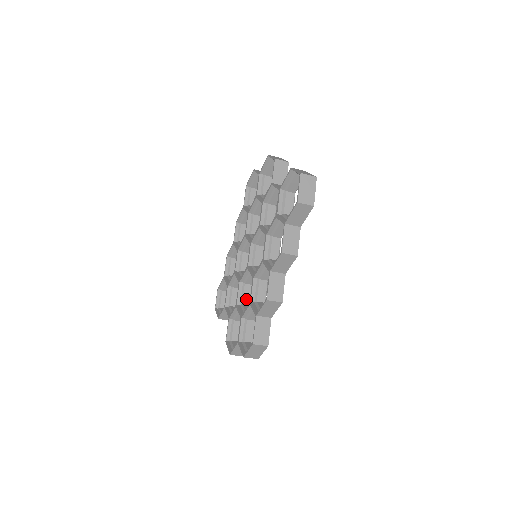
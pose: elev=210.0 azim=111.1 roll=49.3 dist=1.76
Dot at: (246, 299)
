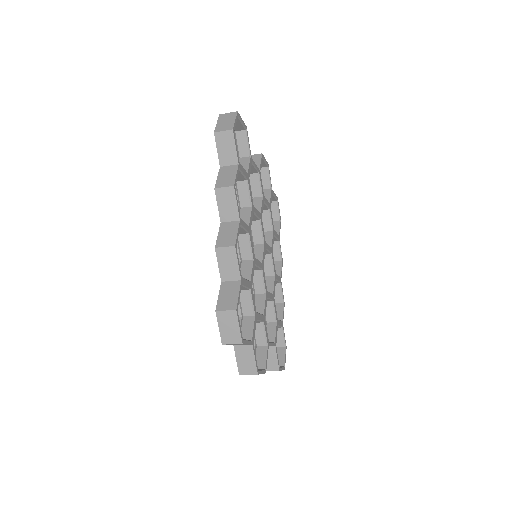
Dot at: (257, 309)
